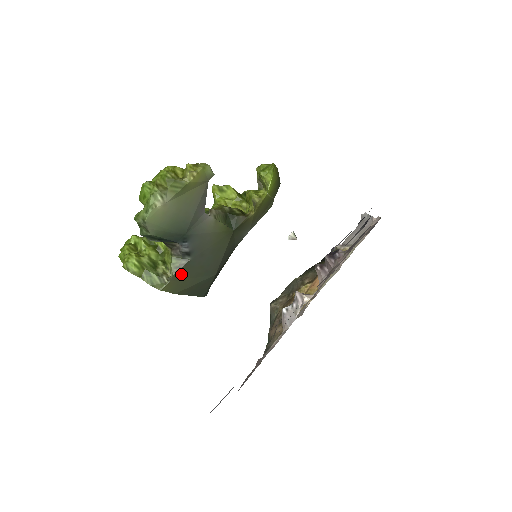
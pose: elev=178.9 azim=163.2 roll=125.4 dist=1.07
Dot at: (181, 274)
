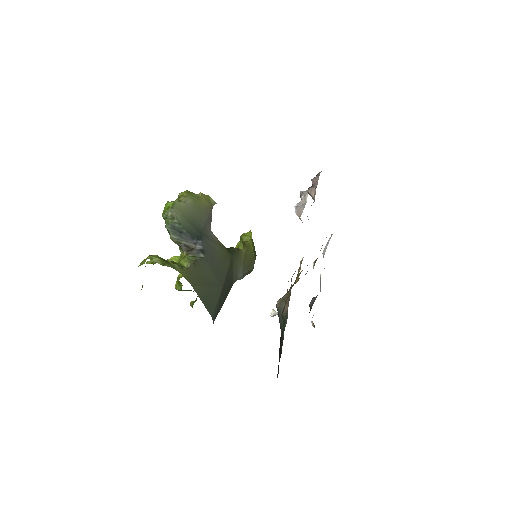
Dot at: (197, 268)
